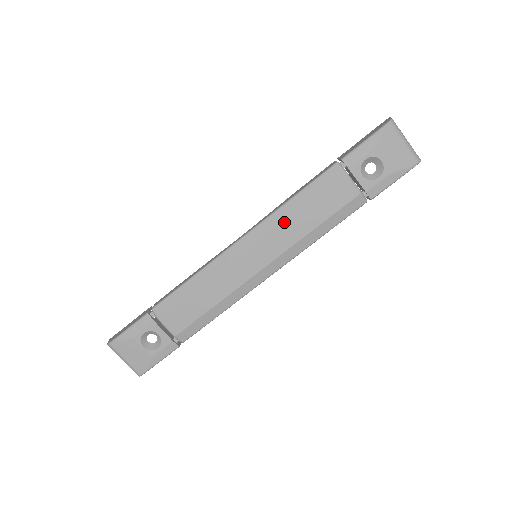
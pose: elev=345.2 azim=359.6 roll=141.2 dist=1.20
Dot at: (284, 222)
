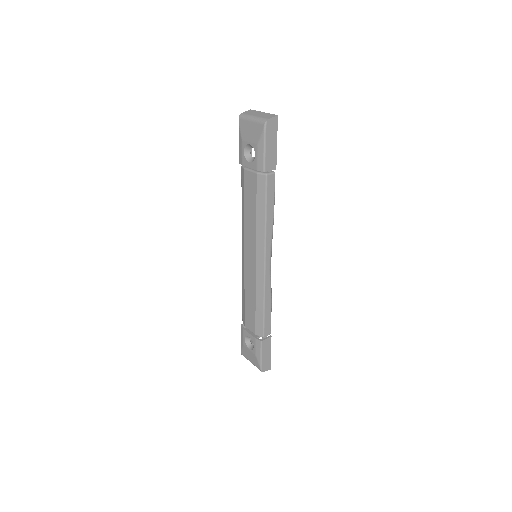
Dot at: (245, 225)
